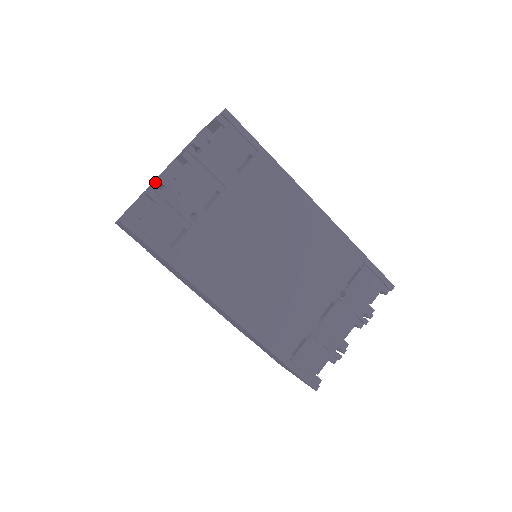
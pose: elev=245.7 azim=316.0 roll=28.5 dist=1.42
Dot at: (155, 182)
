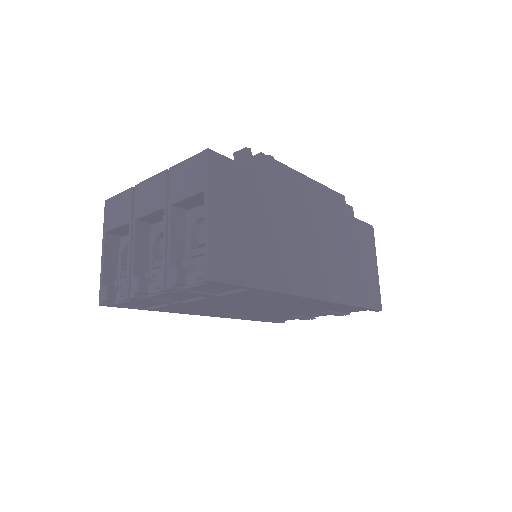
Dot at: (131, 275)
